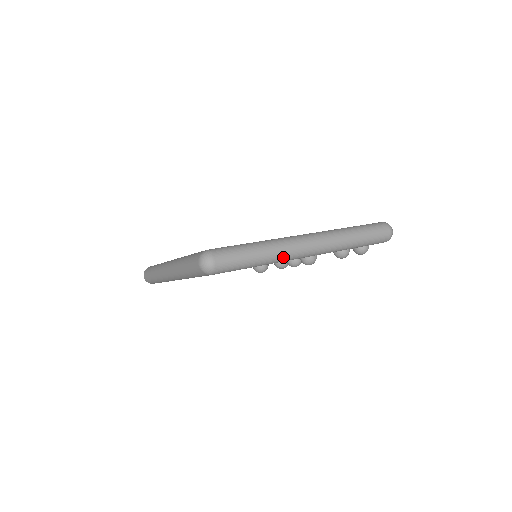
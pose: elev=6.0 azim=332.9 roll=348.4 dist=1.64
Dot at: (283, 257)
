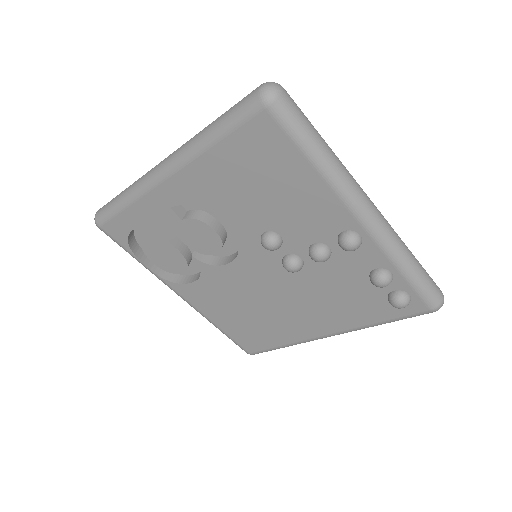
Dot at: (342, 181)
